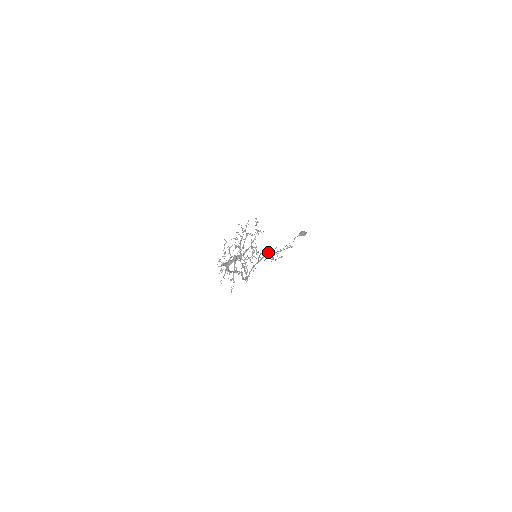
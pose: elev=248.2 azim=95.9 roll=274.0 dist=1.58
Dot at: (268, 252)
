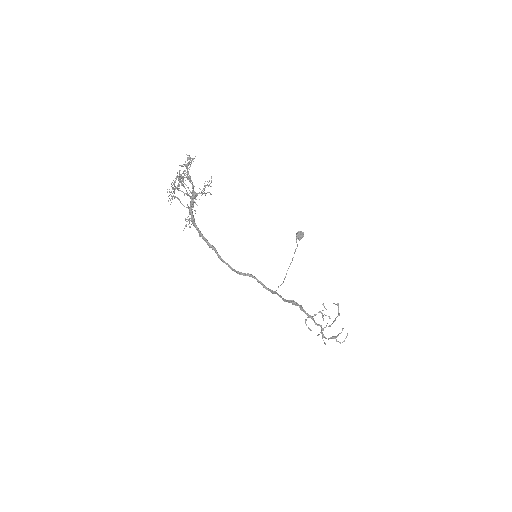
Dot at: occluded
